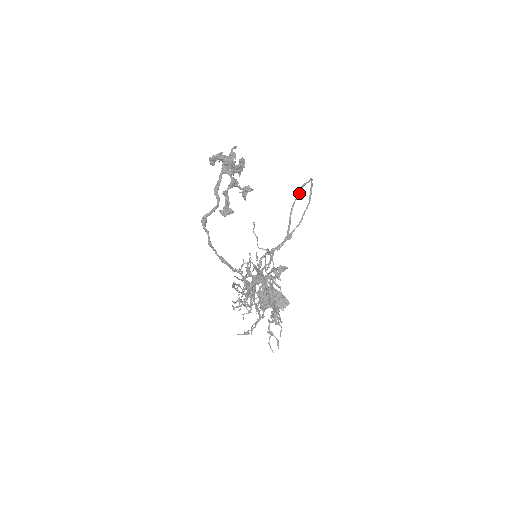
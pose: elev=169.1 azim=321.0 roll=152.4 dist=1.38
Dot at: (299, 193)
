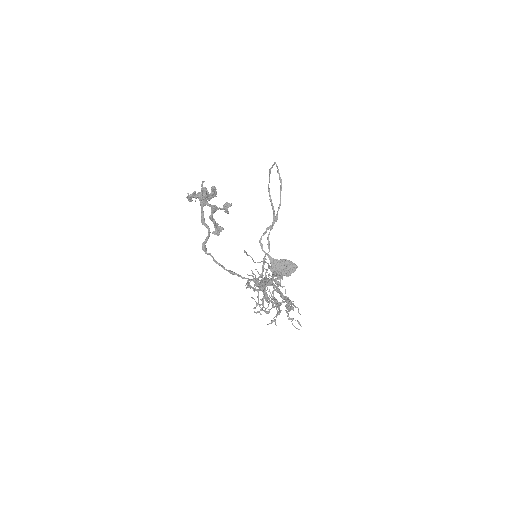
Dot at: (269, 176)
